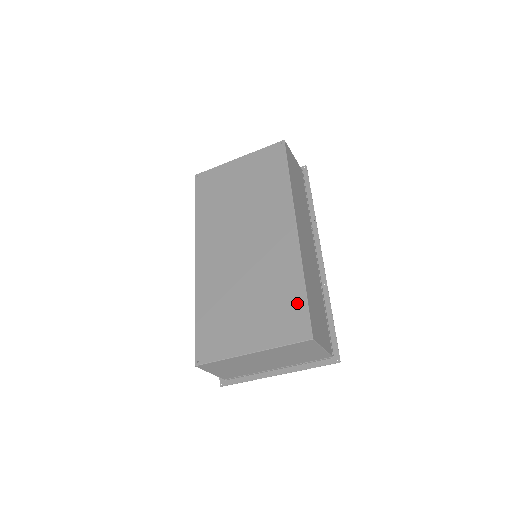
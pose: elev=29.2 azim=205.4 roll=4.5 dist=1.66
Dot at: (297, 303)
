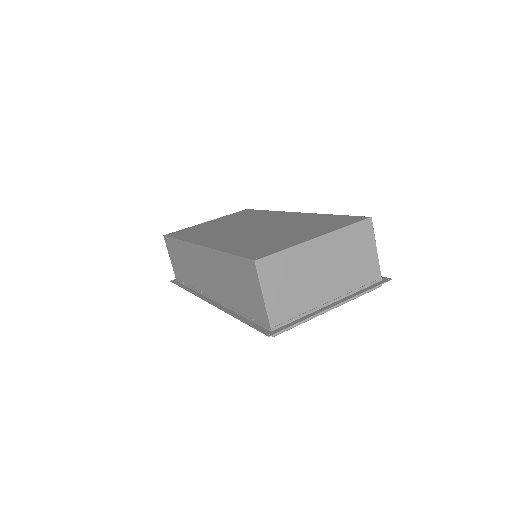
Dot at: (336, 218)
